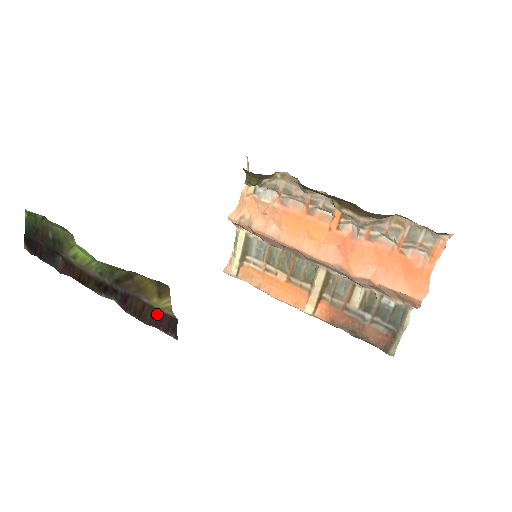
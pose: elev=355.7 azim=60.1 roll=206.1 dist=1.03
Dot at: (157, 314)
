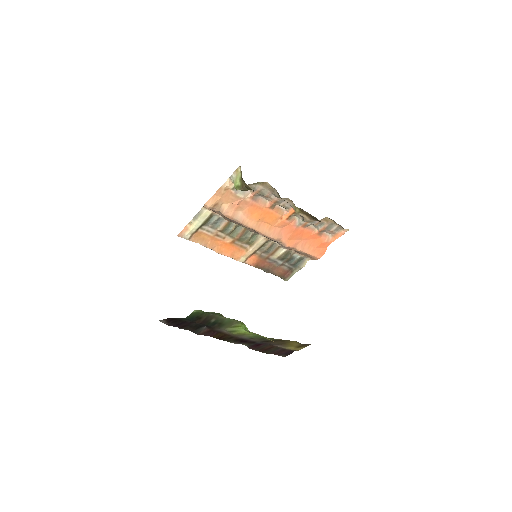
Dot at: (280, 350)
